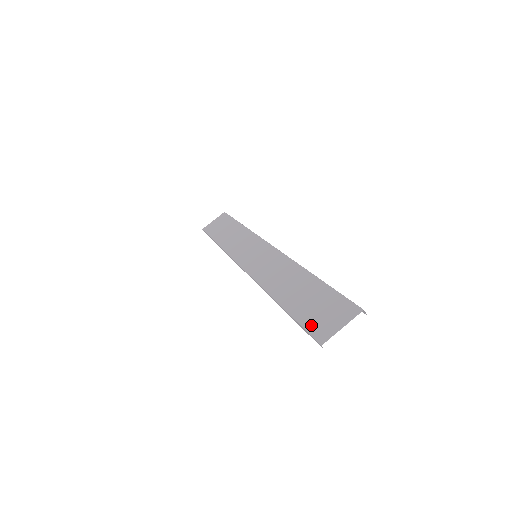
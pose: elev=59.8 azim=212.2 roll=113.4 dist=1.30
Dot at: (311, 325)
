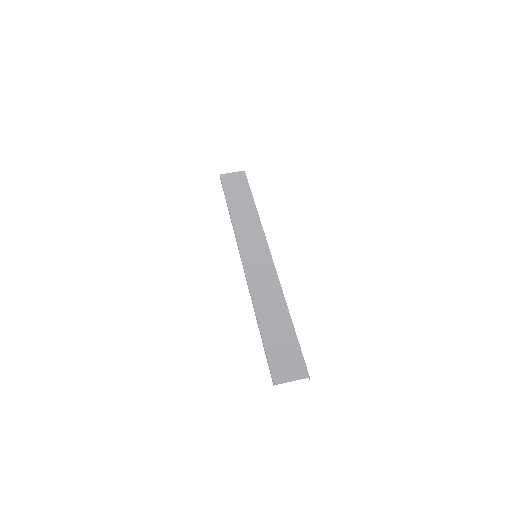
Dot at: (273, 363)
